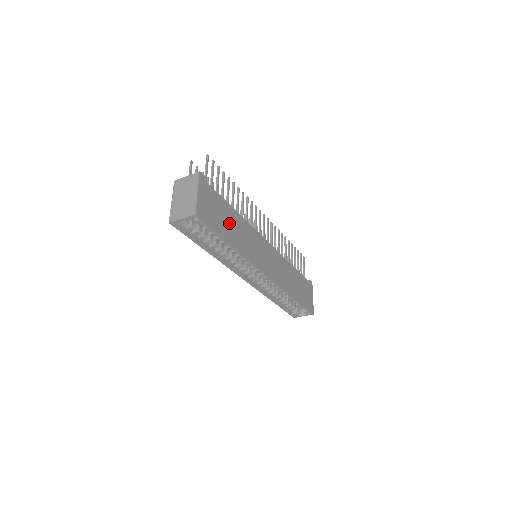
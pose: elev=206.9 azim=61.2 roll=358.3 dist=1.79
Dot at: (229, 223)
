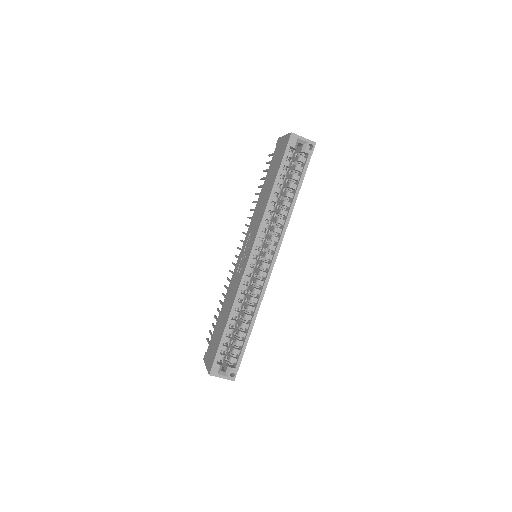
Dot at: occluded
